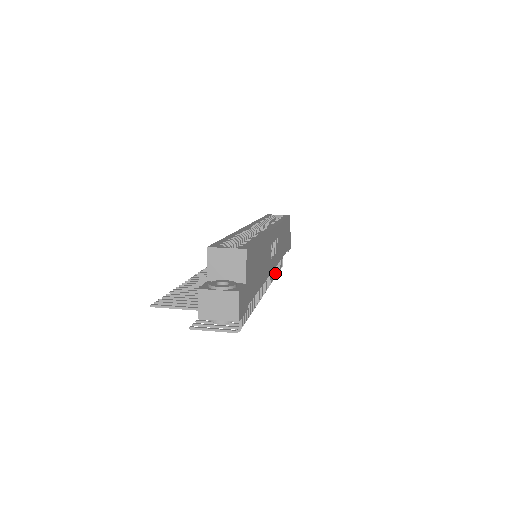
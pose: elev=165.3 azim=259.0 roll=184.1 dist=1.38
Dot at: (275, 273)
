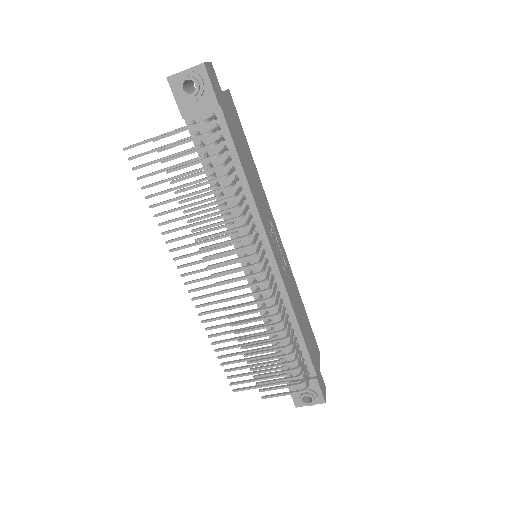
Dot at: (285, 325)
